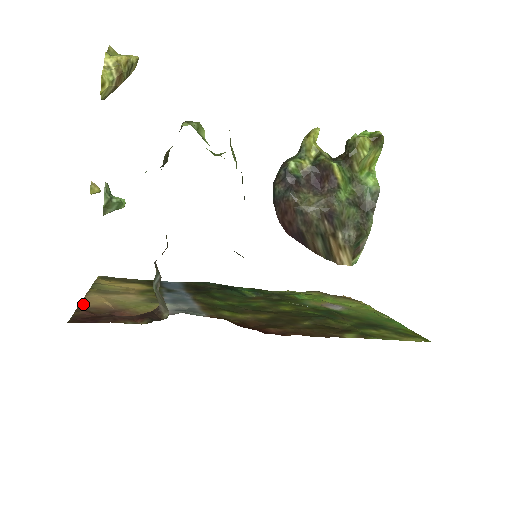
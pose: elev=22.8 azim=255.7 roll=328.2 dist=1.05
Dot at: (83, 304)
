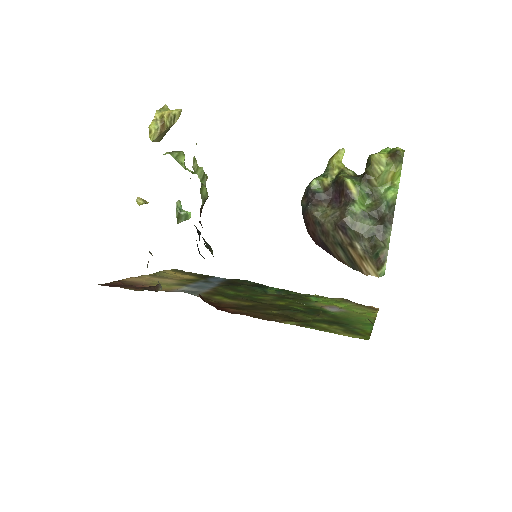
Dot at: (127, 279)
